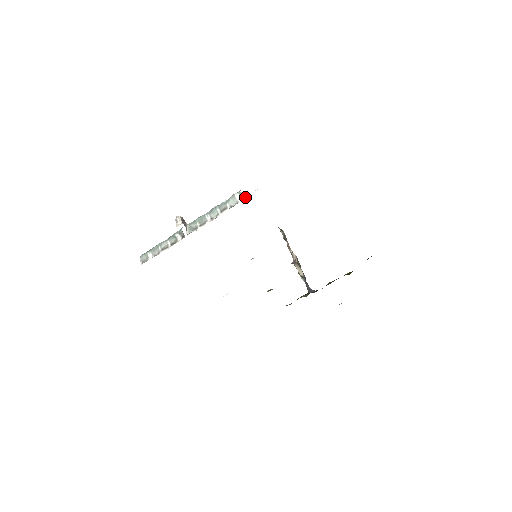
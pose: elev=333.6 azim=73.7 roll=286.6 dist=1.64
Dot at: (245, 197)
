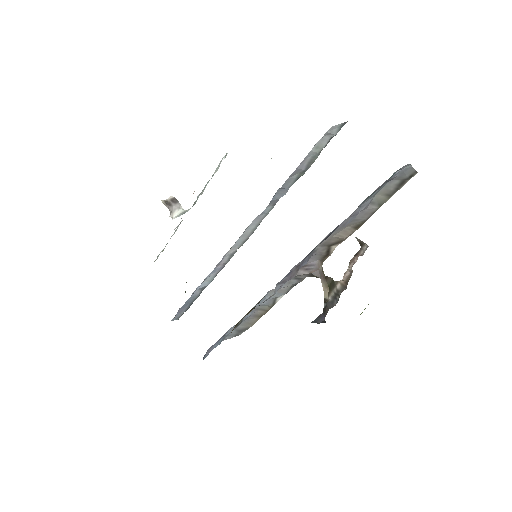
Dot at: occluded
